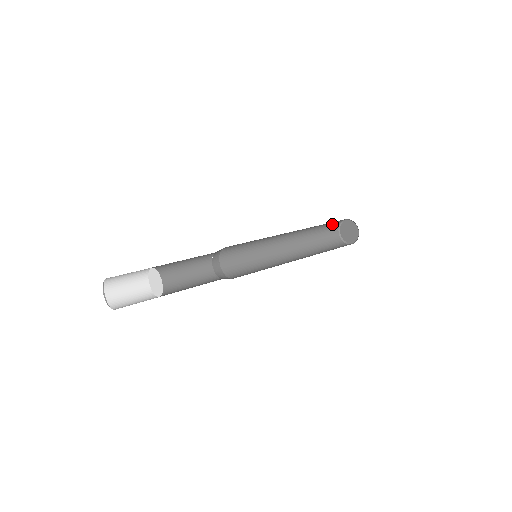
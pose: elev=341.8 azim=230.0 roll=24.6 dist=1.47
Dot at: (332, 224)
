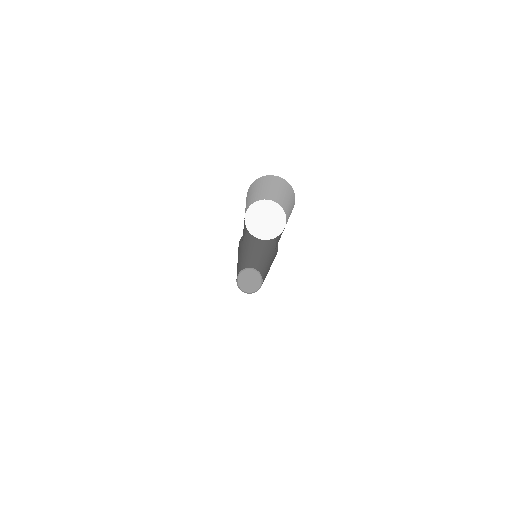
Dot at: (241, 268)
